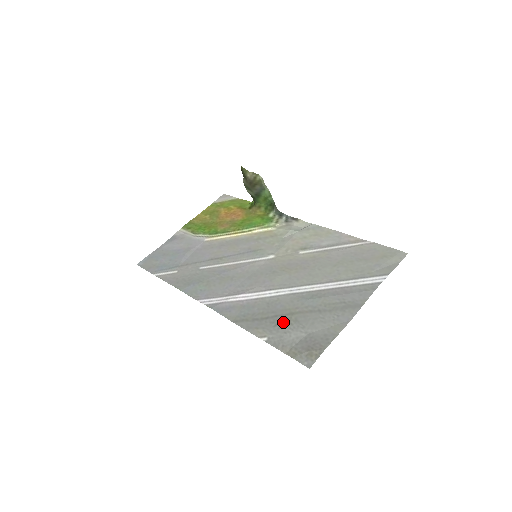
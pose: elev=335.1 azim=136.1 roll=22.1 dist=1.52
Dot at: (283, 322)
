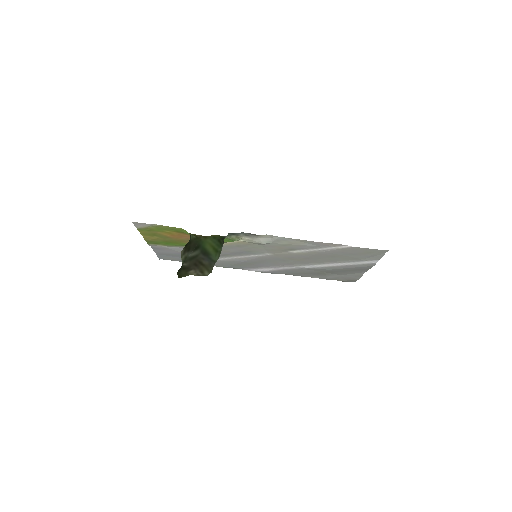
Dot at: (321, 275)
